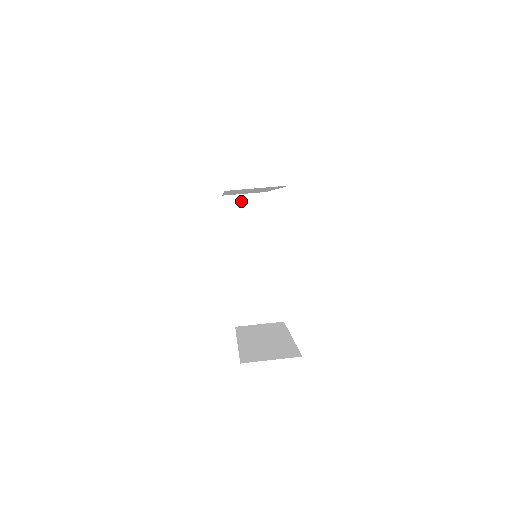
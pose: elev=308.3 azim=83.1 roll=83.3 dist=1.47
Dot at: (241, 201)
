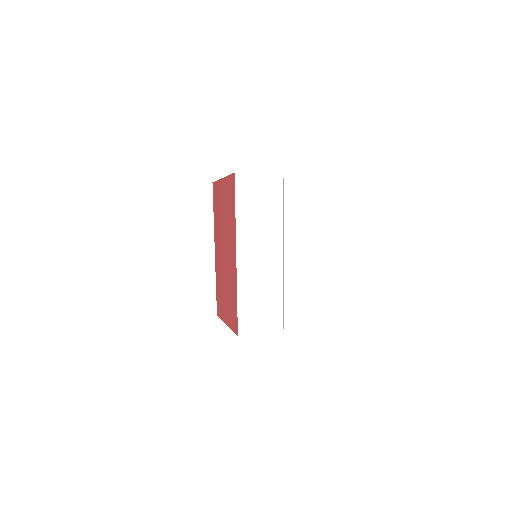
Dot at: occluded
